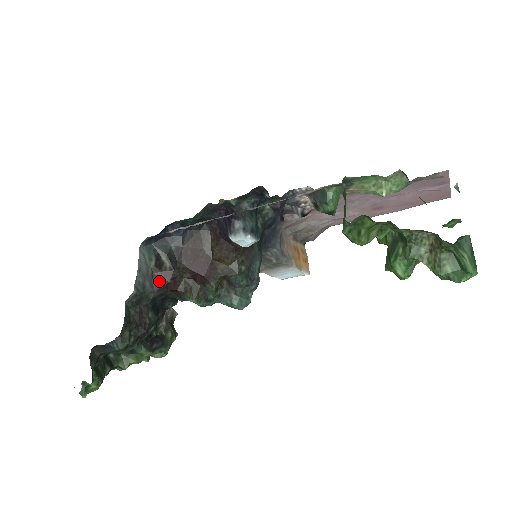
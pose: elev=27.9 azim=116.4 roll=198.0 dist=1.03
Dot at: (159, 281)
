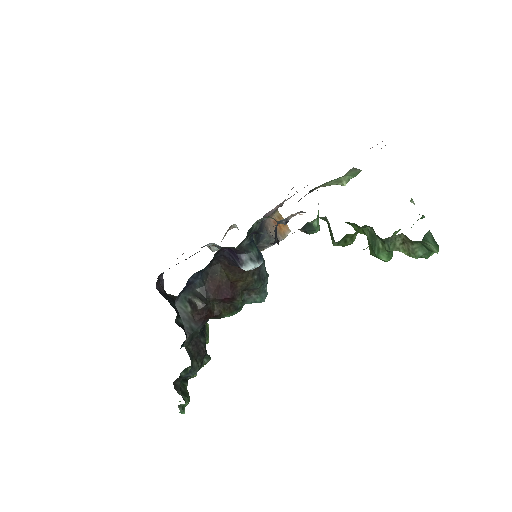
Dot at: (200, 318)
